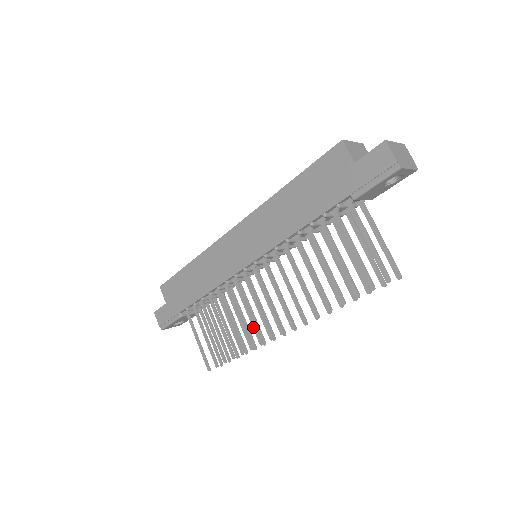
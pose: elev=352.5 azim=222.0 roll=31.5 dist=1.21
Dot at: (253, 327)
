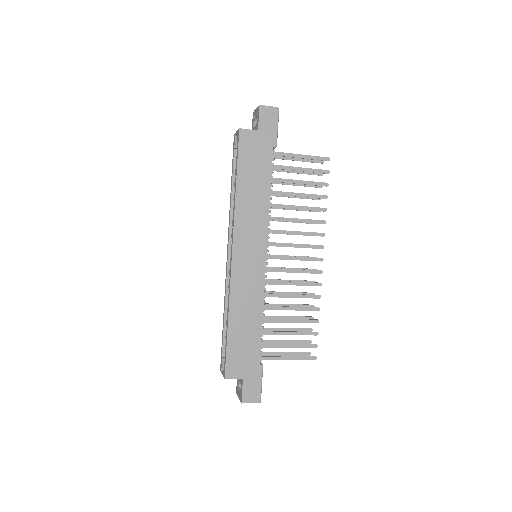
Dot at: (306, 285)
